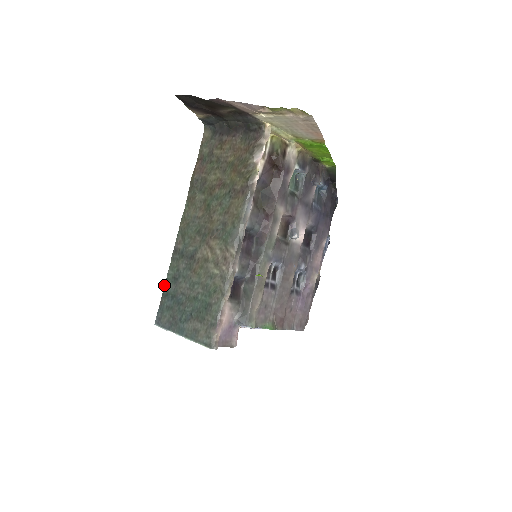
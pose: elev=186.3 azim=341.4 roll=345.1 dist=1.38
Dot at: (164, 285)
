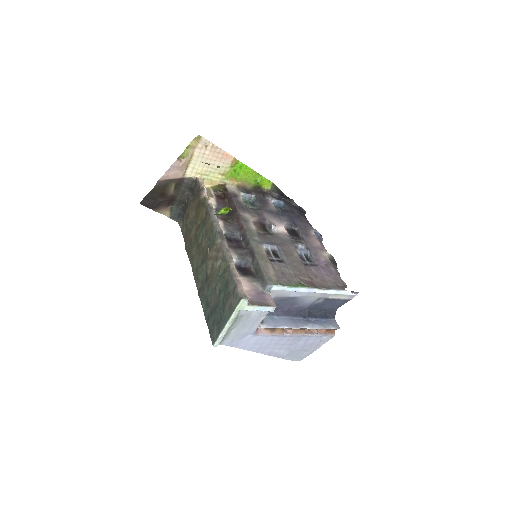
Dot at: occluded
